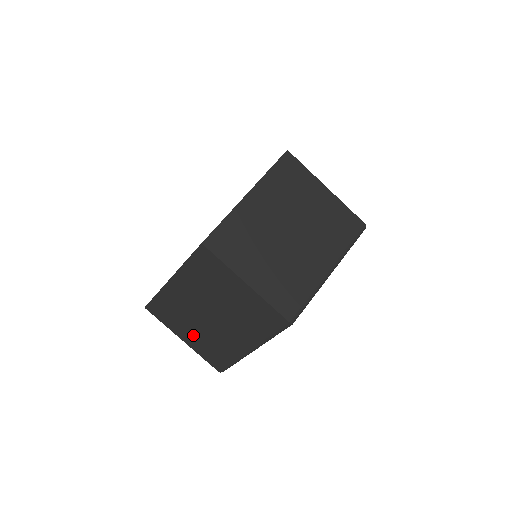
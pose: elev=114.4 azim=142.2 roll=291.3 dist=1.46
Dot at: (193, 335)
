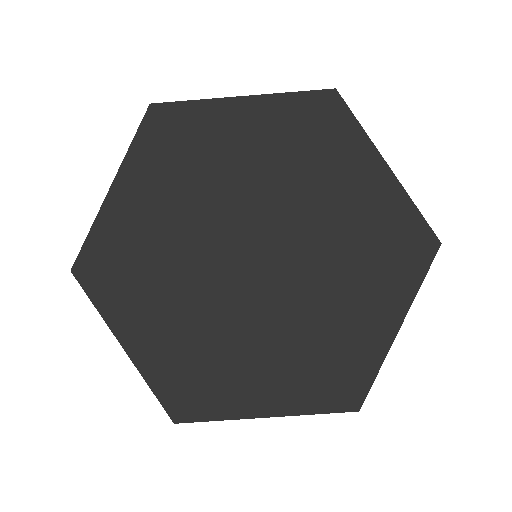
Dot at: occluded
